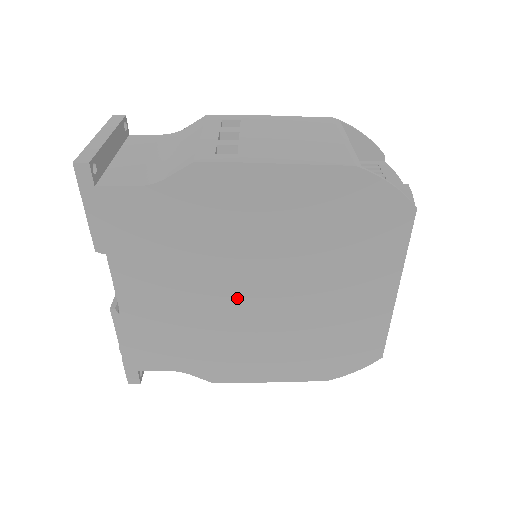
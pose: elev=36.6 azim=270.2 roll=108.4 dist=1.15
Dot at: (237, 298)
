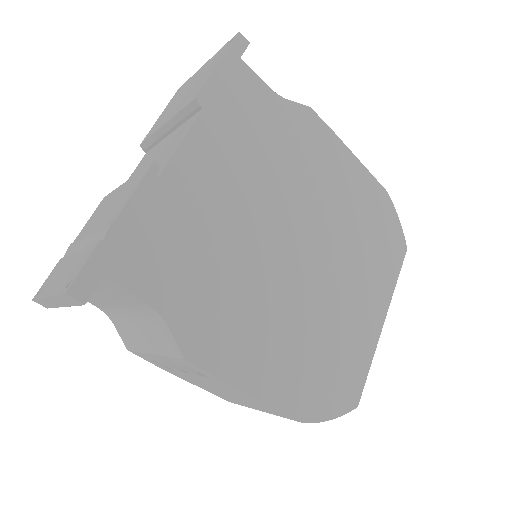
Dot at: (278, 243)
